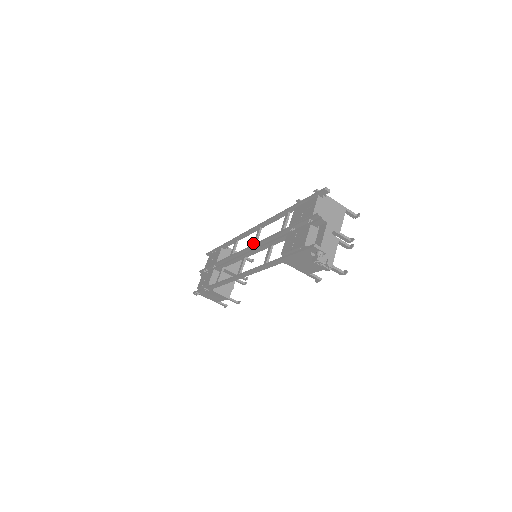
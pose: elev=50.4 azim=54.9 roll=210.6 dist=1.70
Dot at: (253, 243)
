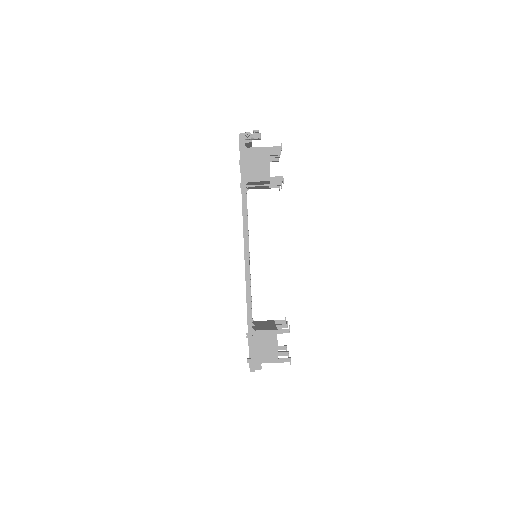
Dot at: occluded
